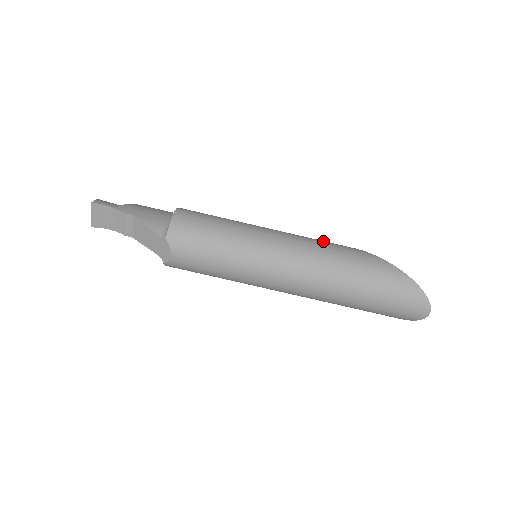
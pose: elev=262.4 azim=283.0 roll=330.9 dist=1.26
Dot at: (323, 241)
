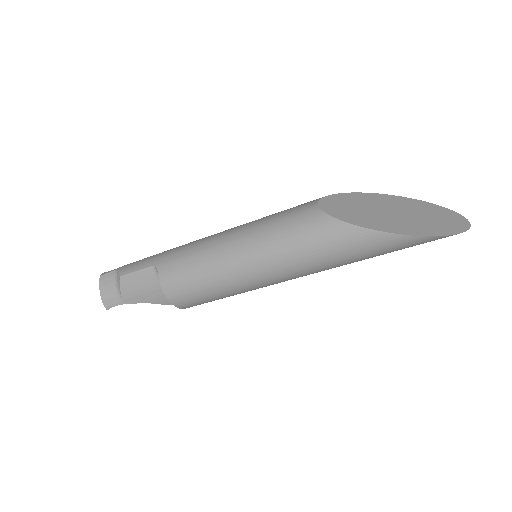
Dot at: (312, 243)
